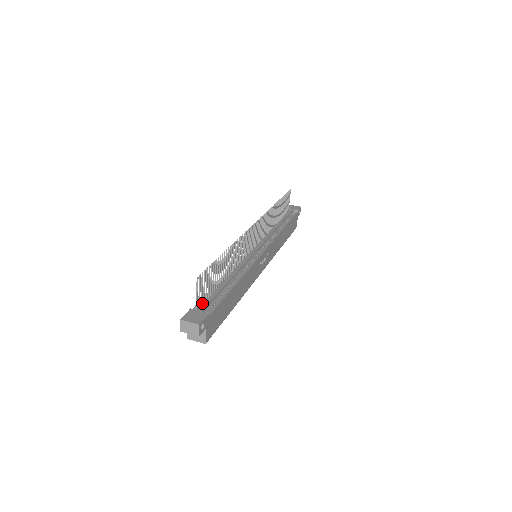
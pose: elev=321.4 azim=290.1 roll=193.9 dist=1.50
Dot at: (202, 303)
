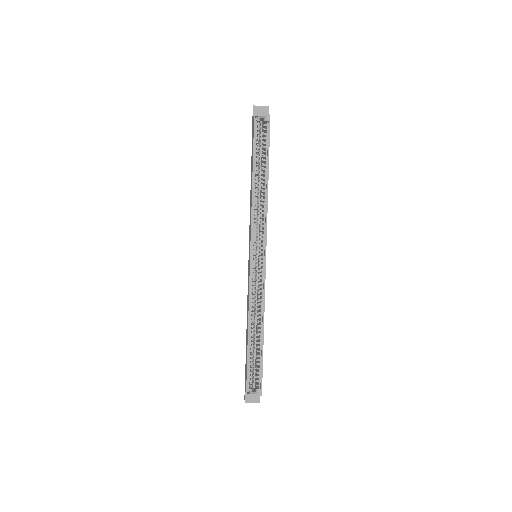
Dot at: occluded
